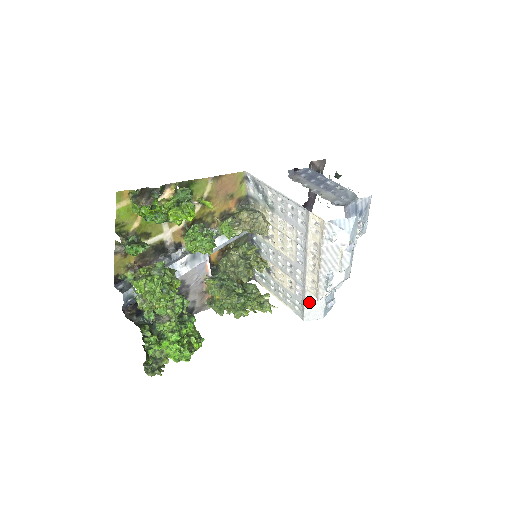
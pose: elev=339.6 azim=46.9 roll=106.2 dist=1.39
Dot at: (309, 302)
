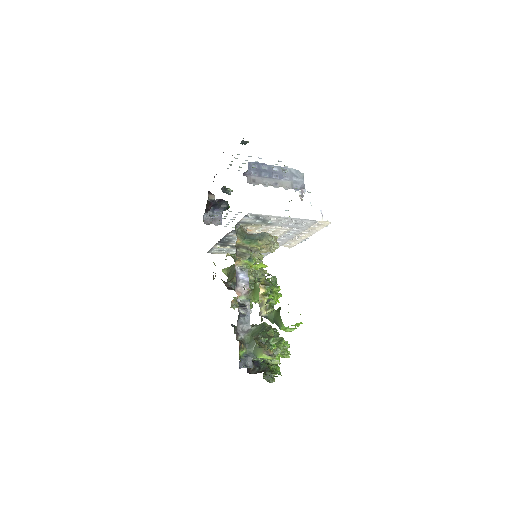
Dot at: occluded
